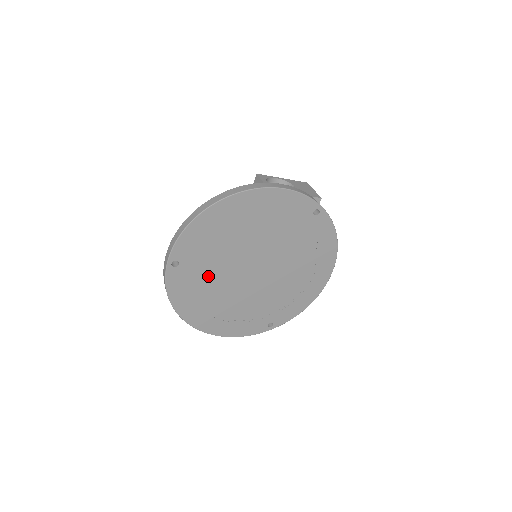
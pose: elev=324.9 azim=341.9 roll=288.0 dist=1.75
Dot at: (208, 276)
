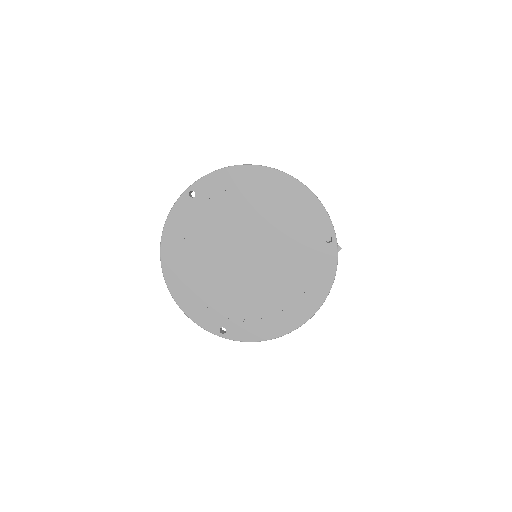
Dot at: (207, 228)
